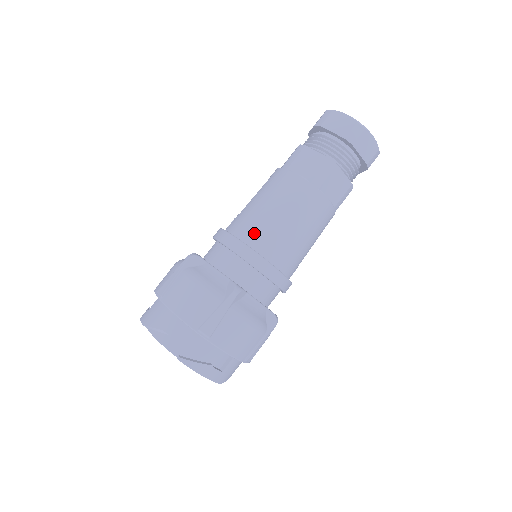
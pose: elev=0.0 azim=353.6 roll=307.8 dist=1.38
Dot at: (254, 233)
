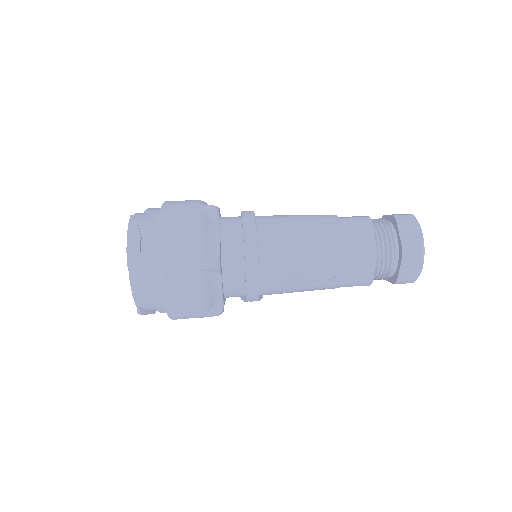
Dot at: occluded
